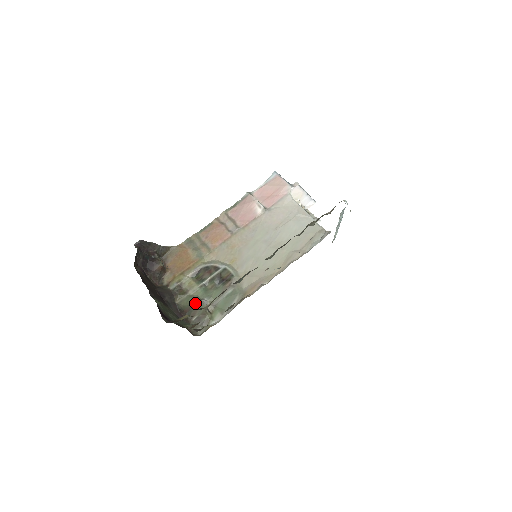
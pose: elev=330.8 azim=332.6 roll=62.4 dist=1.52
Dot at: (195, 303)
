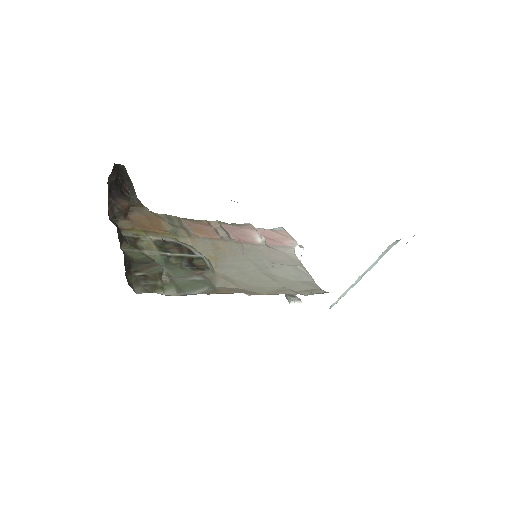
Dot at: (149, 261)
